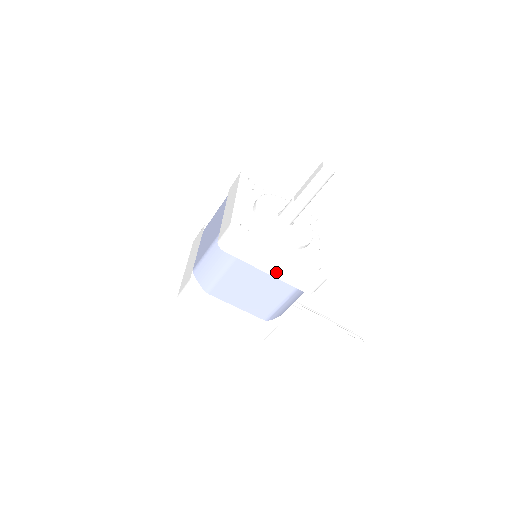
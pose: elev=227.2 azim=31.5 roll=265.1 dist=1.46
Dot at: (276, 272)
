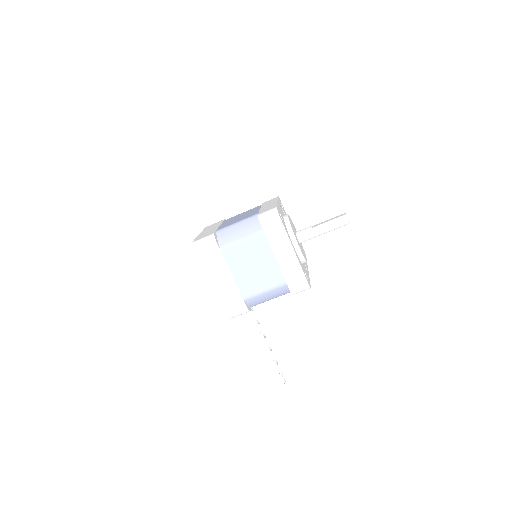
Dot at: (282, 260)
